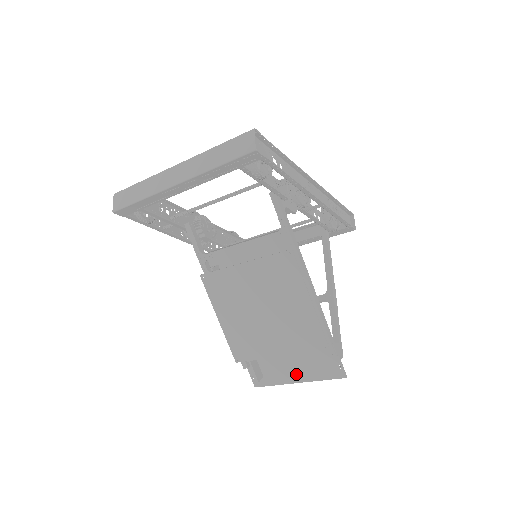
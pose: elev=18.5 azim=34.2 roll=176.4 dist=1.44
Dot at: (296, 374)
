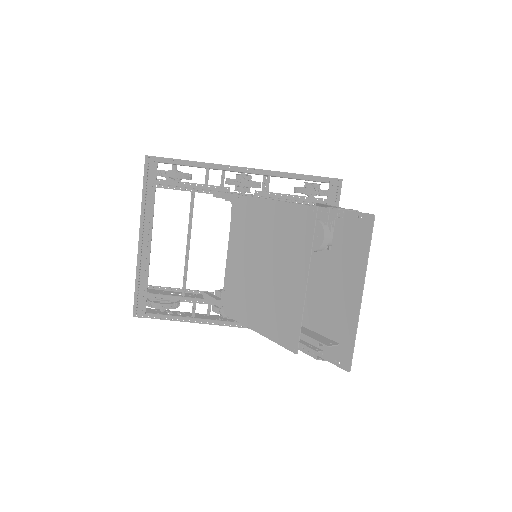
Dot at: (350, 290)
